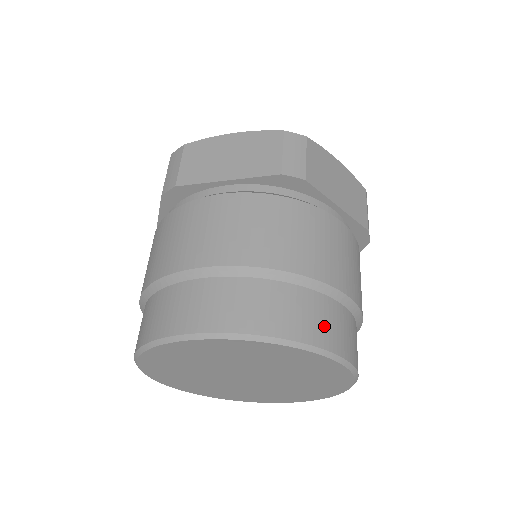
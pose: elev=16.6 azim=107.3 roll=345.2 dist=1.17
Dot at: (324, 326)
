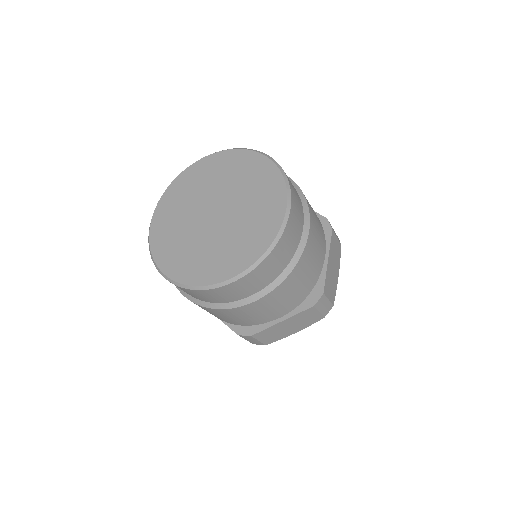
Dot at: occluded
